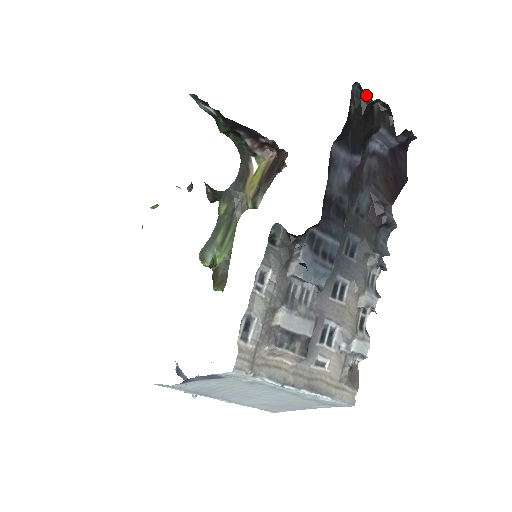
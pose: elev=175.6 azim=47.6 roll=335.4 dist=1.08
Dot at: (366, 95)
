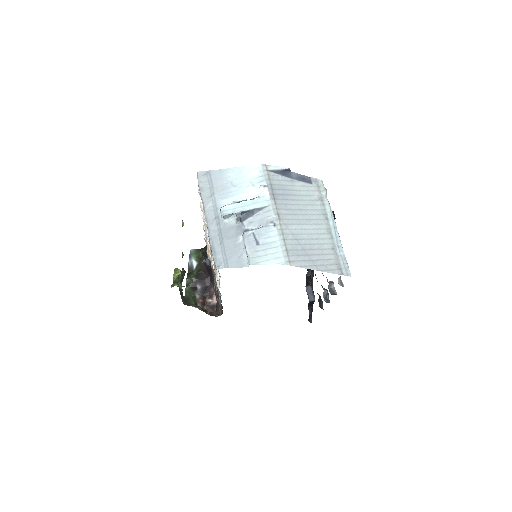
Dot at: (309, 269)
